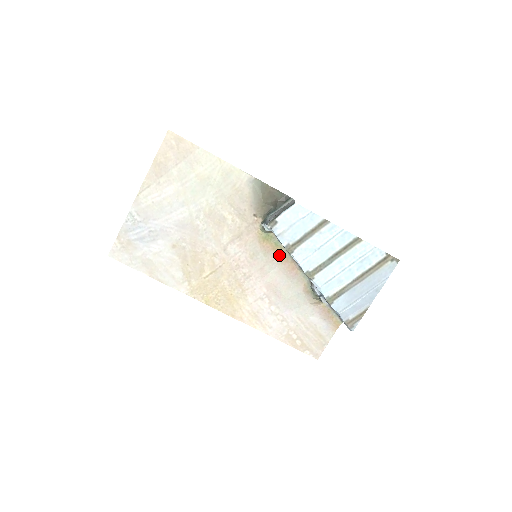
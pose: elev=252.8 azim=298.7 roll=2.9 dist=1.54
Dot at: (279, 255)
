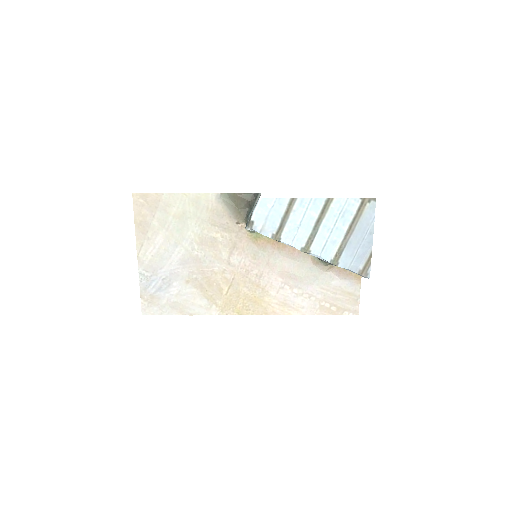
Dot at: (276, 245)
